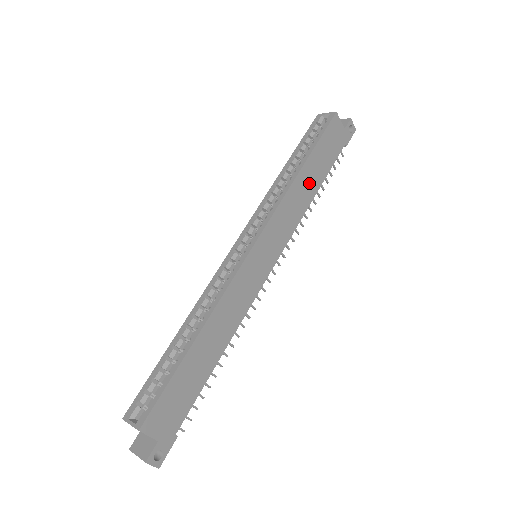
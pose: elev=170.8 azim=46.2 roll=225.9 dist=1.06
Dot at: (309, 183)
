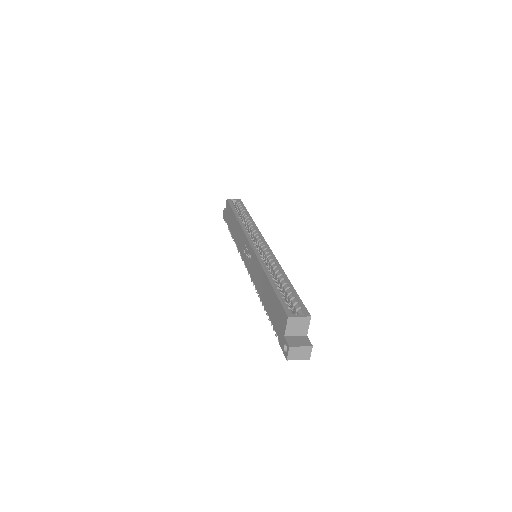
Dot at: occluded
